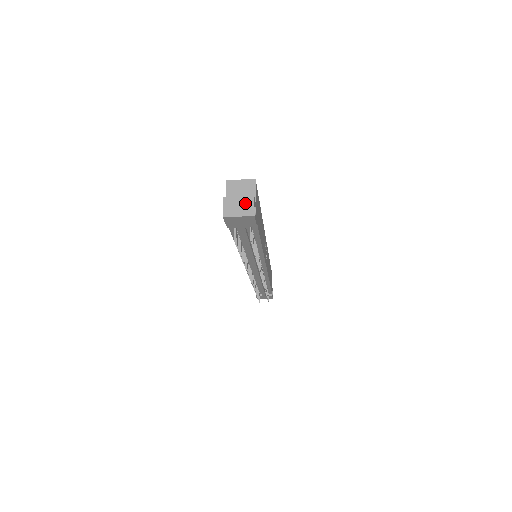
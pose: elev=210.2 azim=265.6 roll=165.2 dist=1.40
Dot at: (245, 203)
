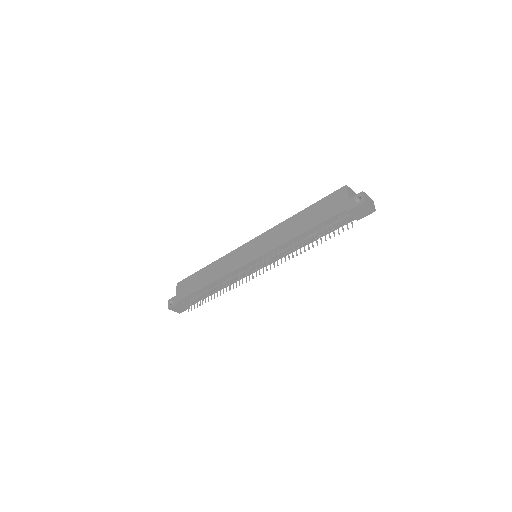
Dot at: (371, 201)
